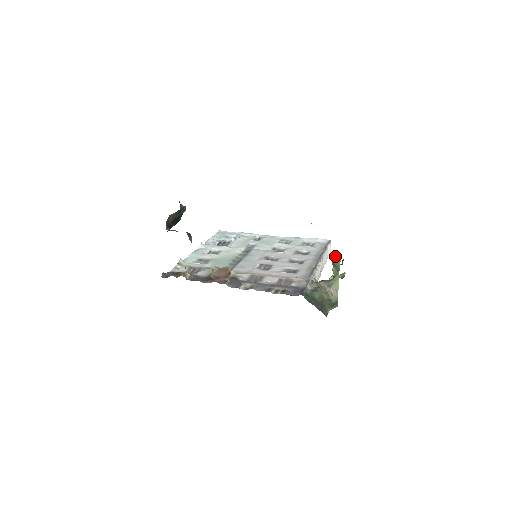
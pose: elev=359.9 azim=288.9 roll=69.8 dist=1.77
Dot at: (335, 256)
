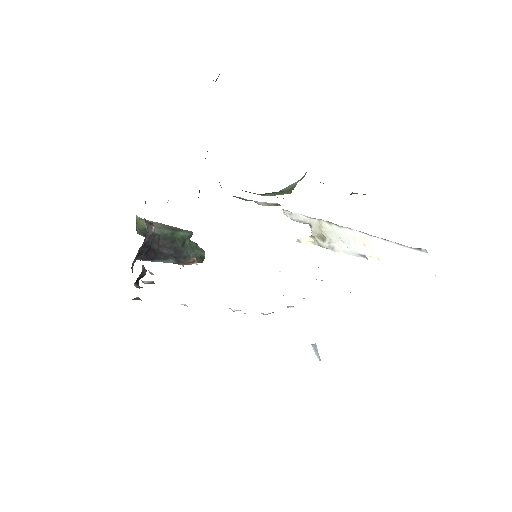
Dot at: occluded
